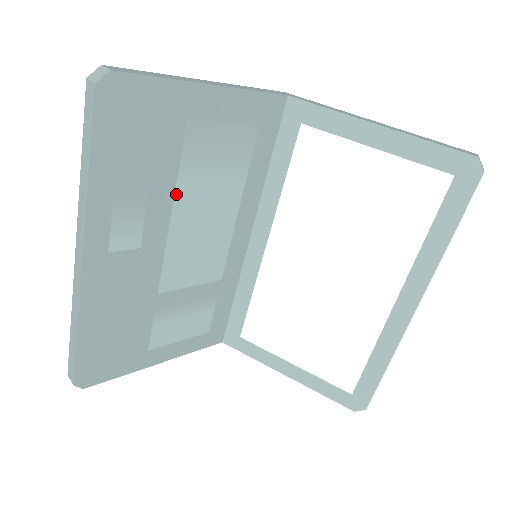
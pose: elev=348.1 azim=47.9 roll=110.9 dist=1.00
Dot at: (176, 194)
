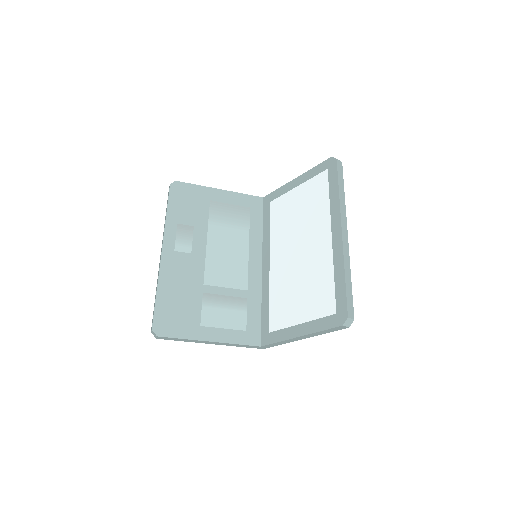
Dot at: (209, 231)
